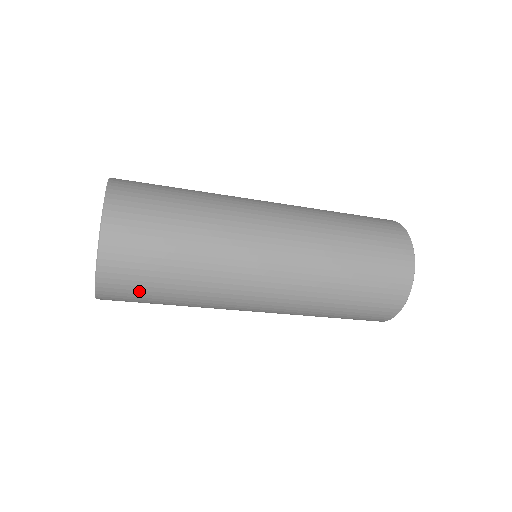
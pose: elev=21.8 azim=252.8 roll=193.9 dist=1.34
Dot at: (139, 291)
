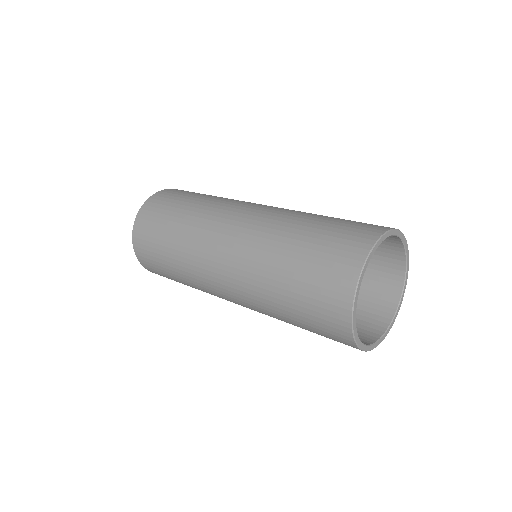
Dot at: (153, 257)
